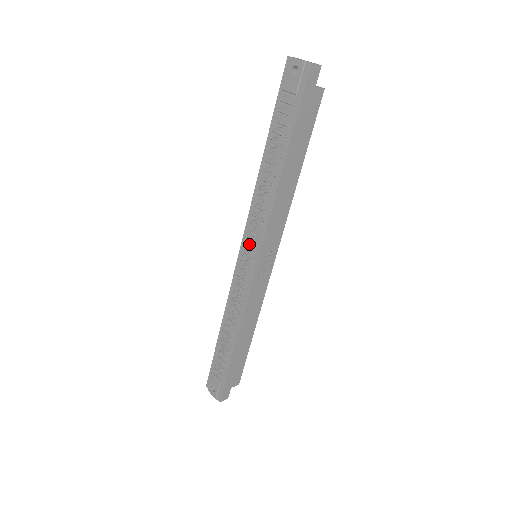
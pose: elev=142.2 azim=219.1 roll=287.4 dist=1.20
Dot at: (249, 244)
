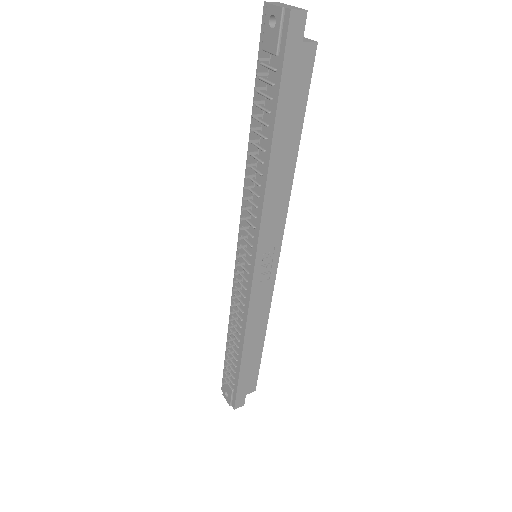
Dot at: (245, 243)
